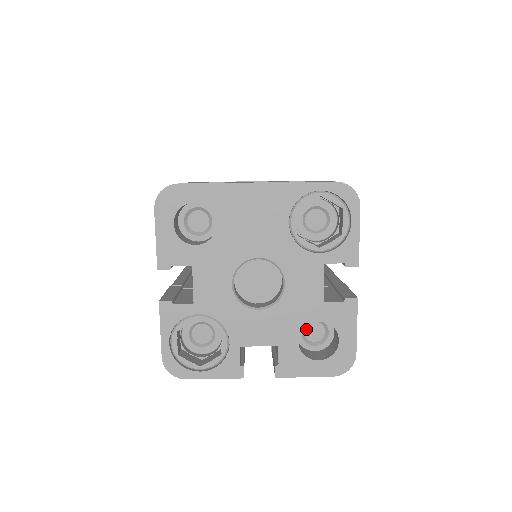
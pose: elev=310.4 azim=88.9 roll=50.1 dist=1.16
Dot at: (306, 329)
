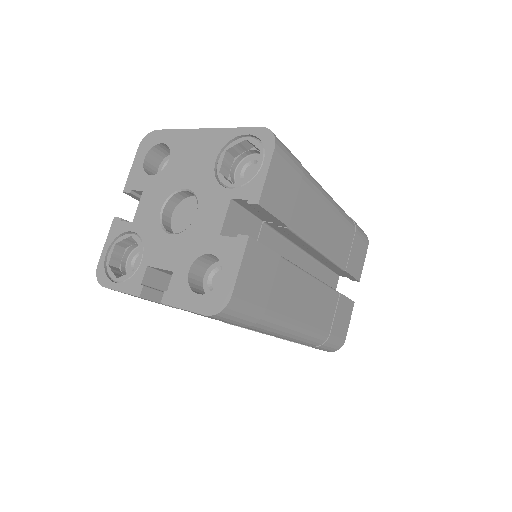
Dot at: (215, 276)
